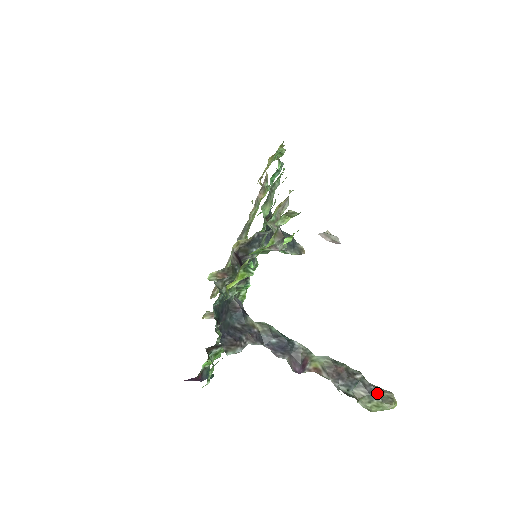
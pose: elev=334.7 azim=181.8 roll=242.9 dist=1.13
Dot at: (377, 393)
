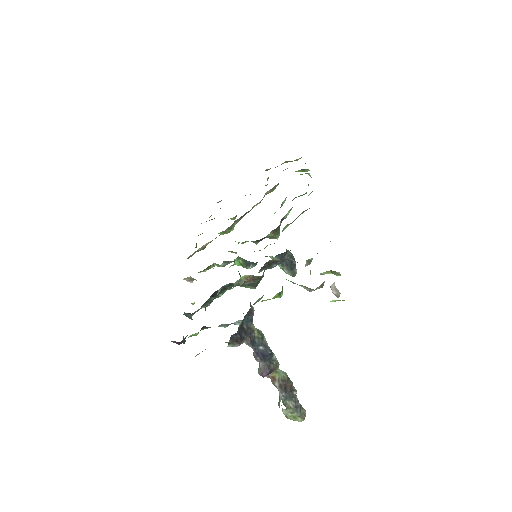
Dot at: (300, 409)
